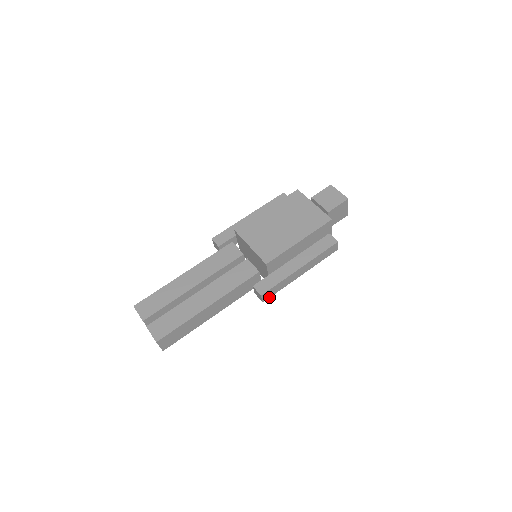
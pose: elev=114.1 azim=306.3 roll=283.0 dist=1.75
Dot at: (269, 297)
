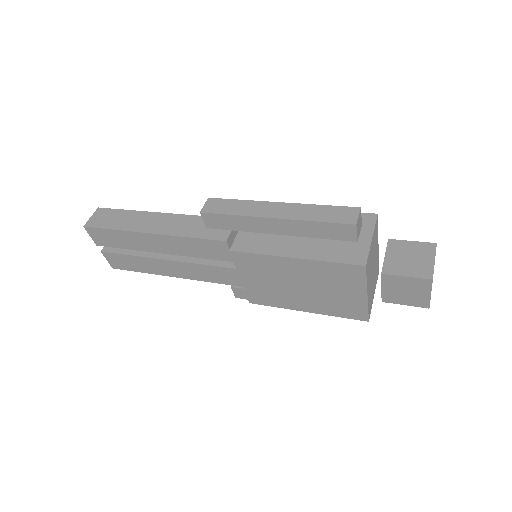
Dot at: (212, 213)
